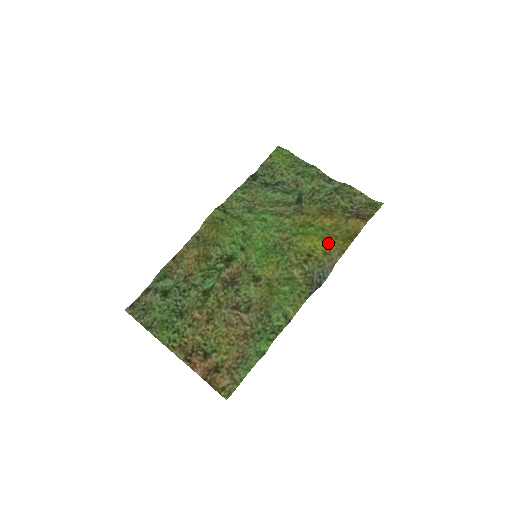
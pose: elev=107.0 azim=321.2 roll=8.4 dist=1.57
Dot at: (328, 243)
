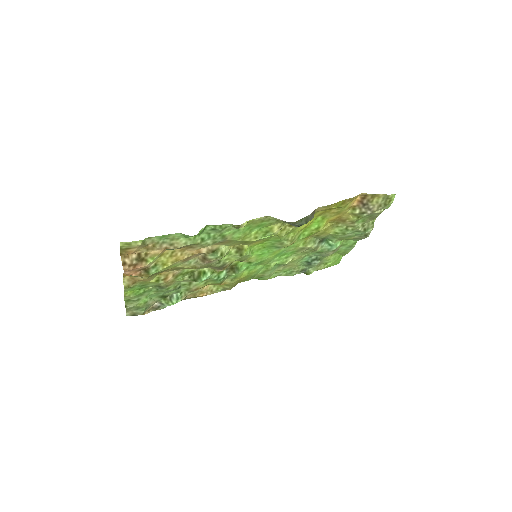
Dot at: (320, 213)
